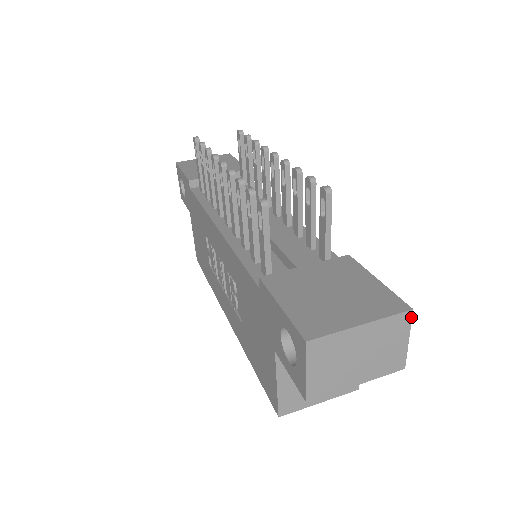
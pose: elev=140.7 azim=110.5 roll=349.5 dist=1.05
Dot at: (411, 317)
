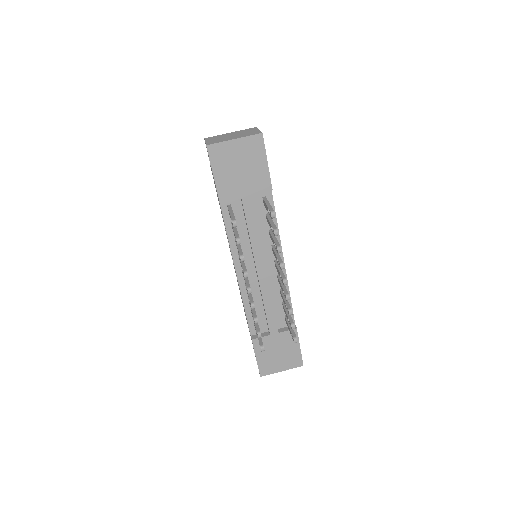
Dot at: (302, 364)
